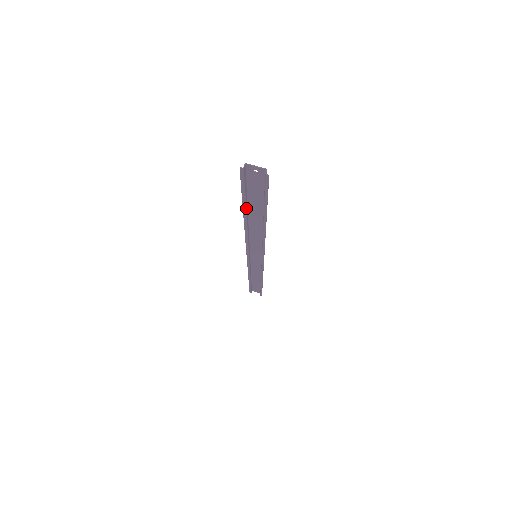
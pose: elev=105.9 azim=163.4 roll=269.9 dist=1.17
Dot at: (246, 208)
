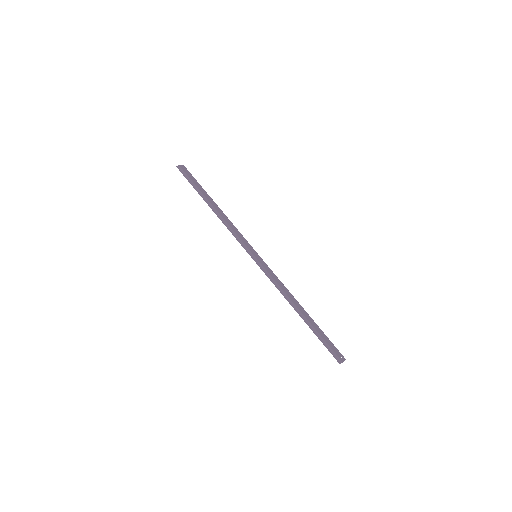
Dot at: (310, 326)
